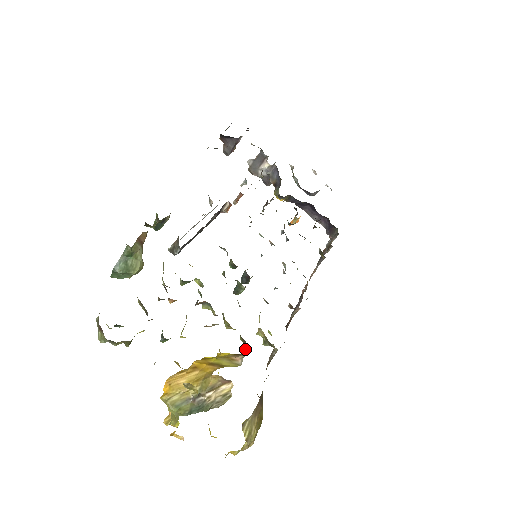
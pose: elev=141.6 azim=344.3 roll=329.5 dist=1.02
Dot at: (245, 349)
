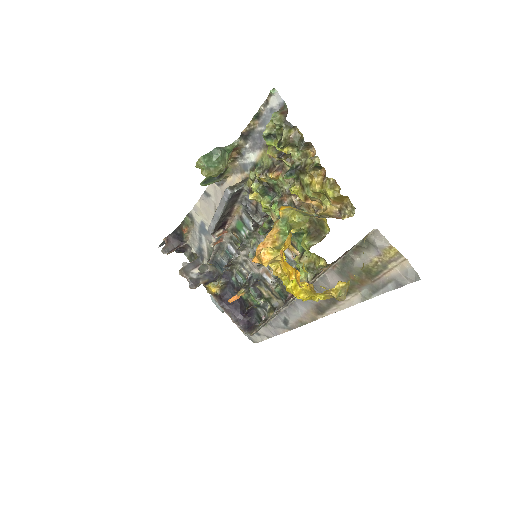
Dot at: (313, 245)
